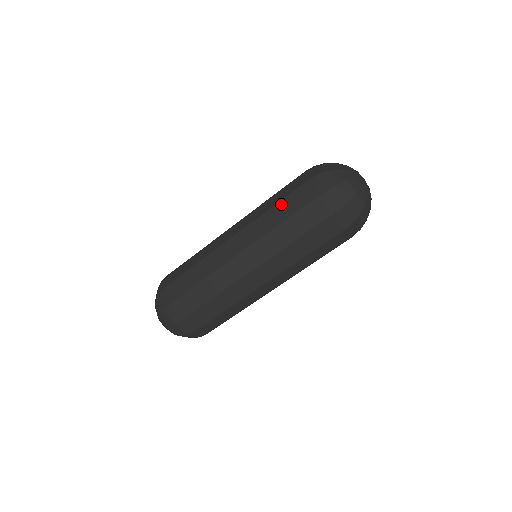
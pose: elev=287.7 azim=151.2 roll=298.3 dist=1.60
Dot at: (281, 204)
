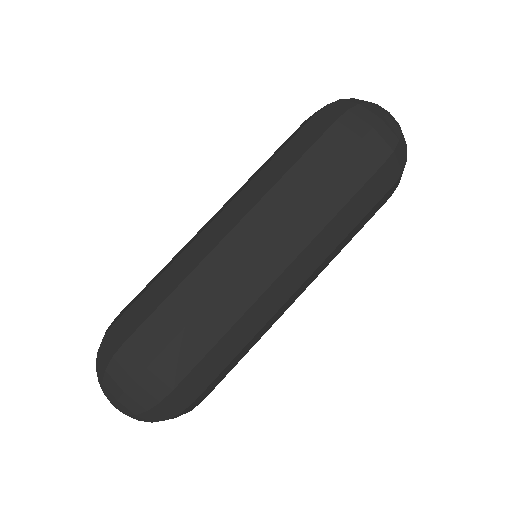
Dot at: (305, 161)
